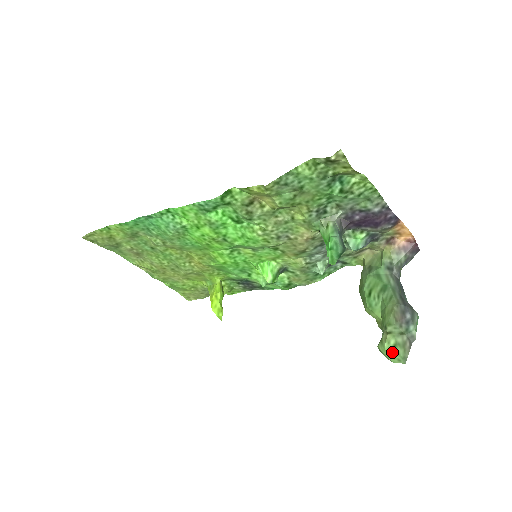
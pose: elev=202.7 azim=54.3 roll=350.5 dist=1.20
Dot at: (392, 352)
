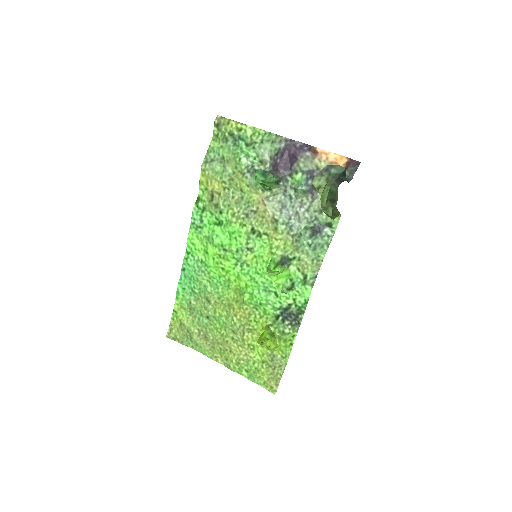
Dot at: (323, 193)
